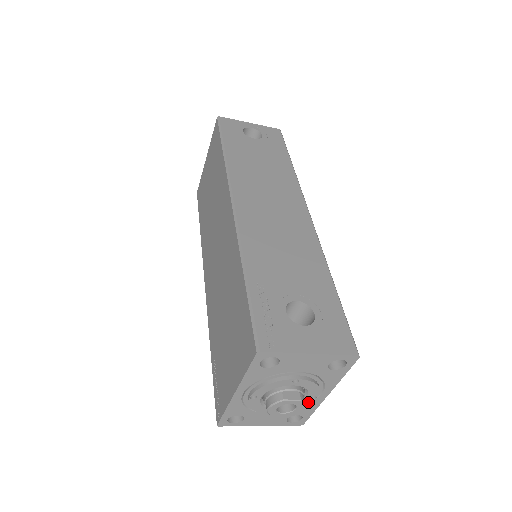
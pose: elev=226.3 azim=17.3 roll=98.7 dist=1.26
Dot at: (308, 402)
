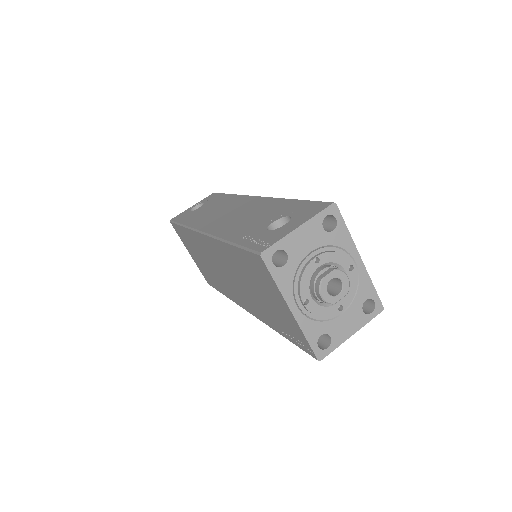
Dot at: (353, 276)
